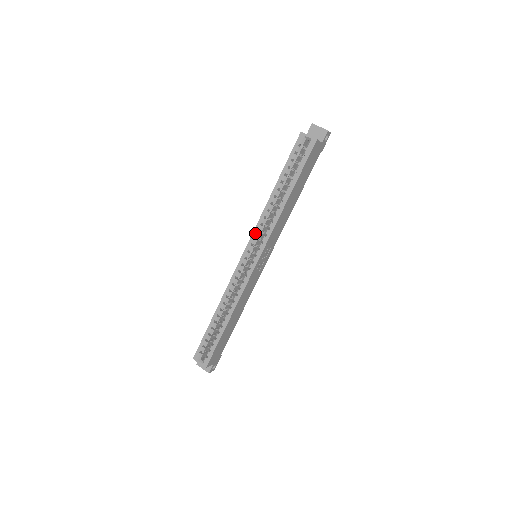
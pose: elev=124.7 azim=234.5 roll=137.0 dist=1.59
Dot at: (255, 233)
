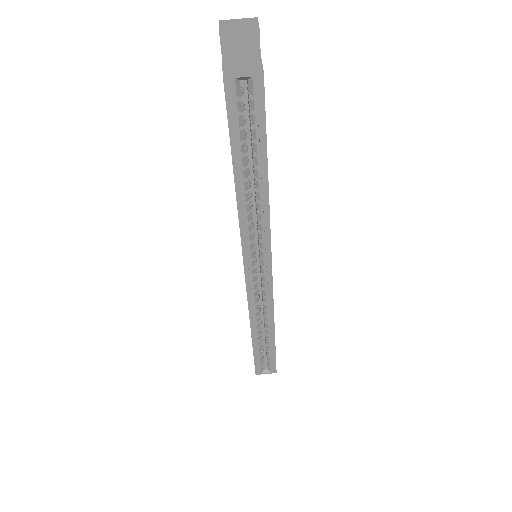
Dot at: (246, 248)
